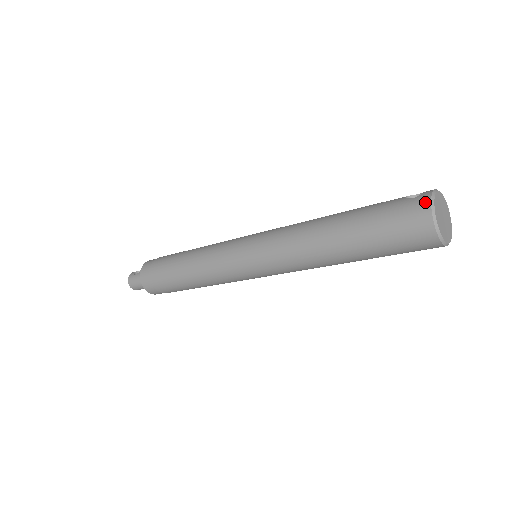
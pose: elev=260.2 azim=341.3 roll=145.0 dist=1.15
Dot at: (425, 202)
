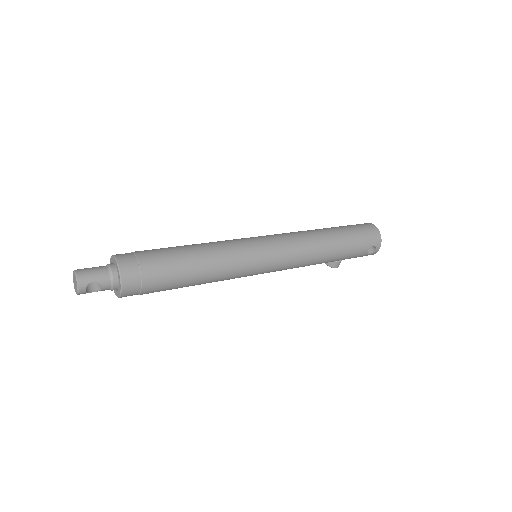
Dot at: (364, 223)
